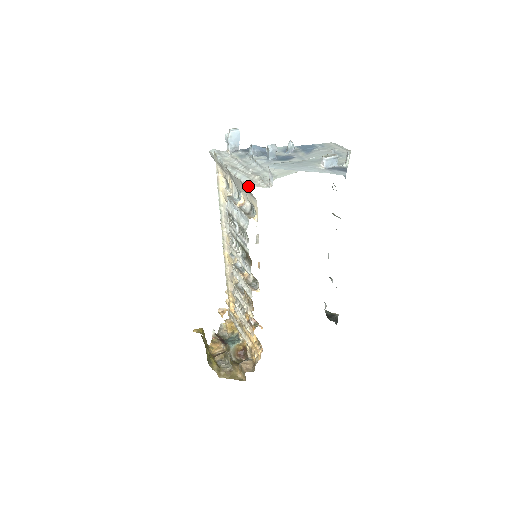
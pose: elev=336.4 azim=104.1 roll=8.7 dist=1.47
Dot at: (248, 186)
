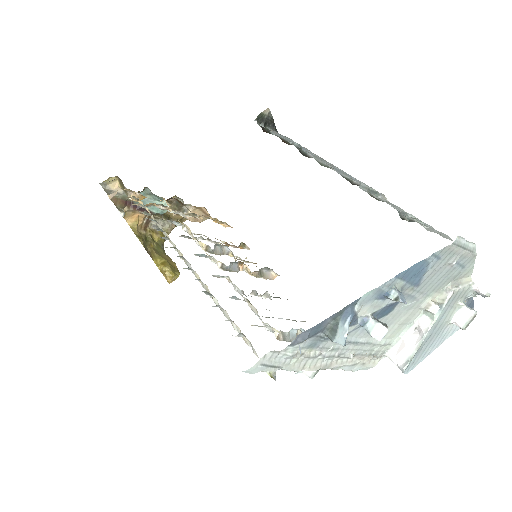
Dot at: occluded
